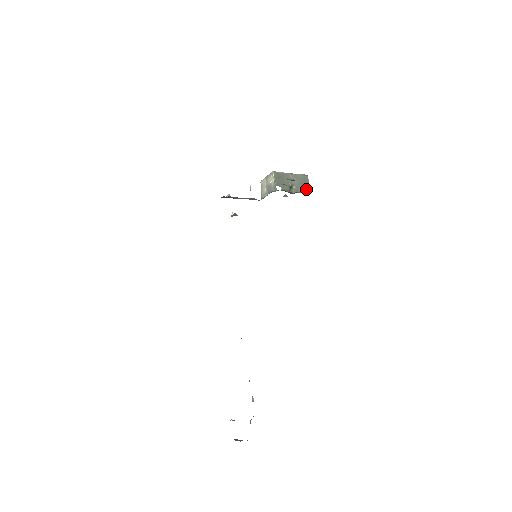
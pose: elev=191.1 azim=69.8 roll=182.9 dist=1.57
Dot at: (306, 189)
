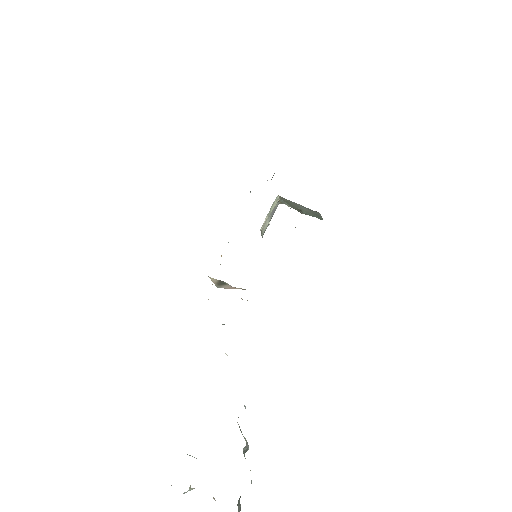
Dot at: (319, 218)
